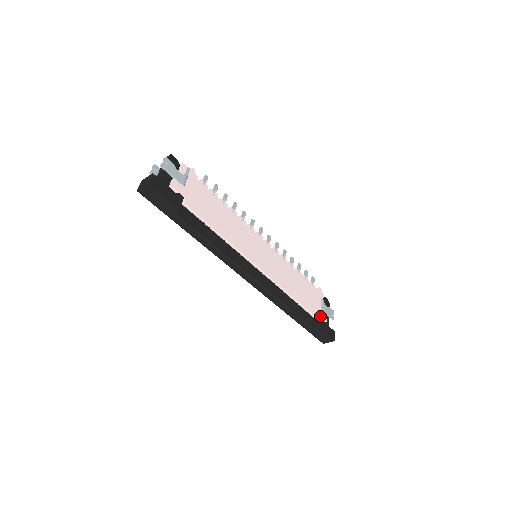
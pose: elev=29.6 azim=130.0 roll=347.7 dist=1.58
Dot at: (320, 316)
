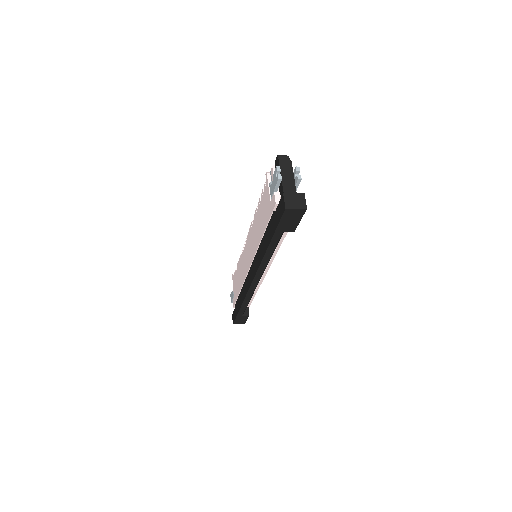
Dot at: occluded
